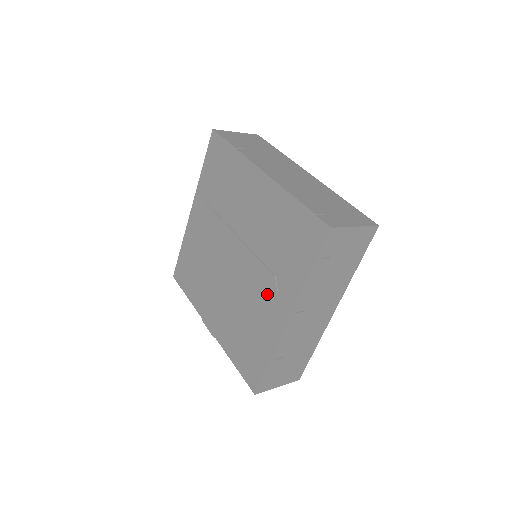
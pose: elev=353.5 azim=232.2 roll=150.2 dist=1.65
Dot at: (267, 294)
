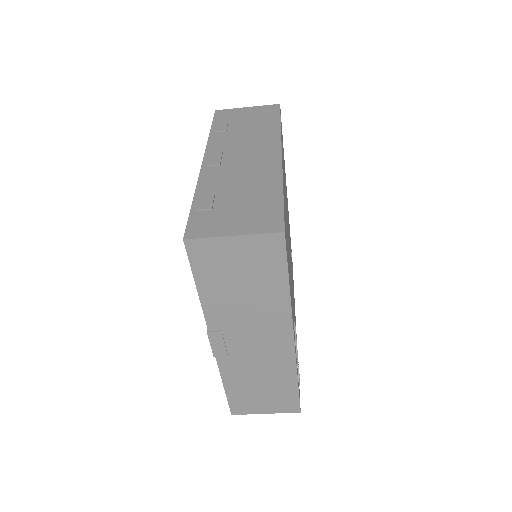
Dot at: occluded
